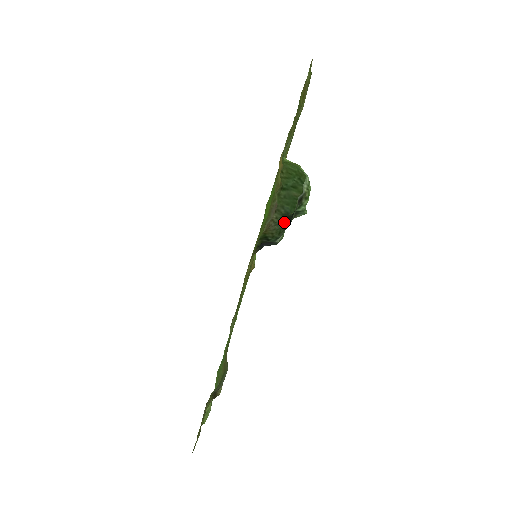
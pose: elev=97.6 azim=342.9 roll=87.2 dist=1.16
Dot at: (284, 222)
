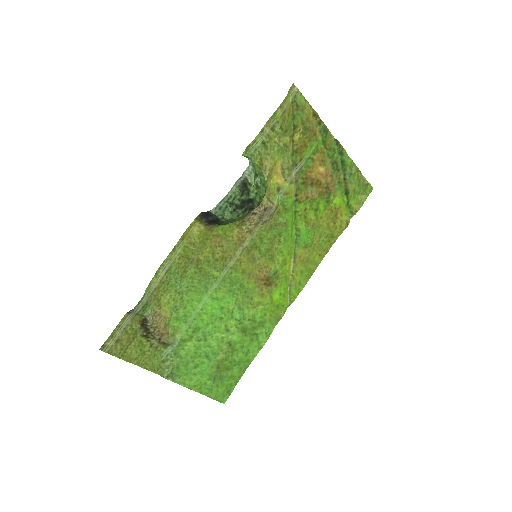
Dot at: (248, 211)
